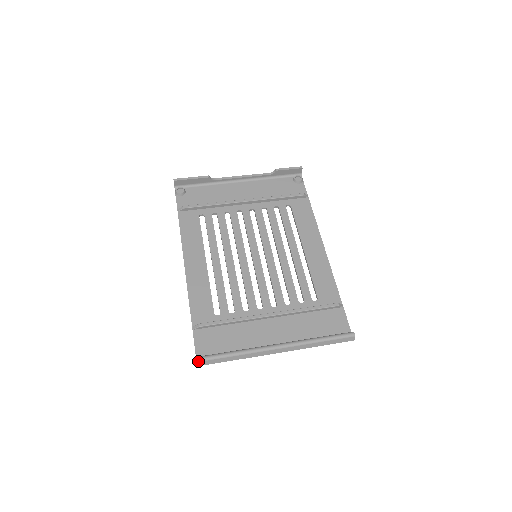
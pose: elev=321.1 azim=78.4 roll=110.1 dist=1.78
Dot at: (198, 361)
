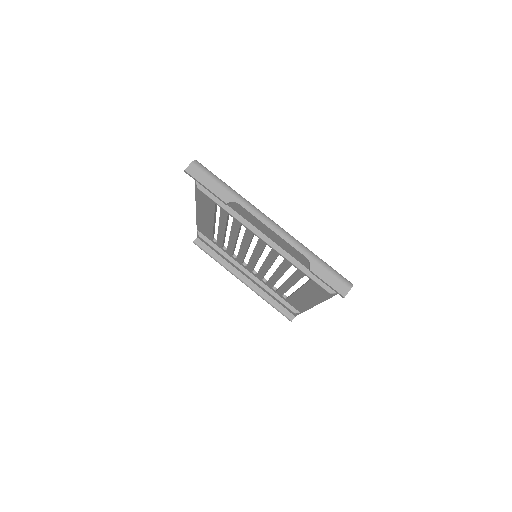
Dot at: (194, 243)
